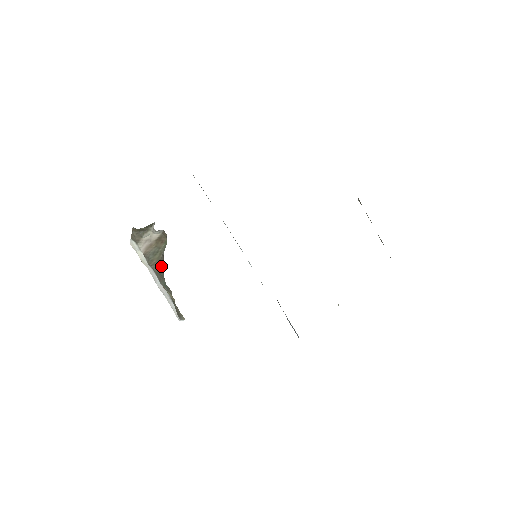
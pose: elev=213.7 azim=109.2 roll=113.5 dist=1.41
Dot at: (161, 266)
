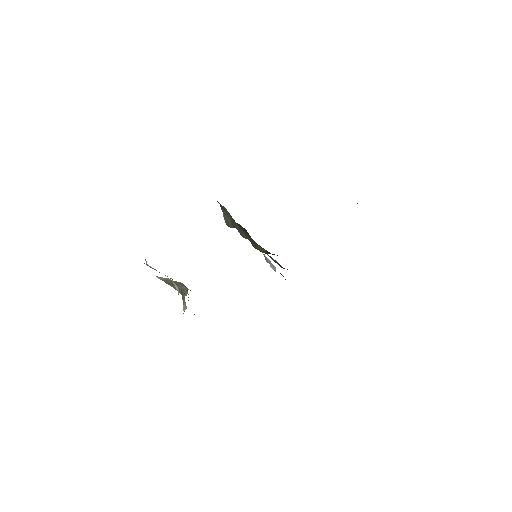
Dot at: (179, 292)
